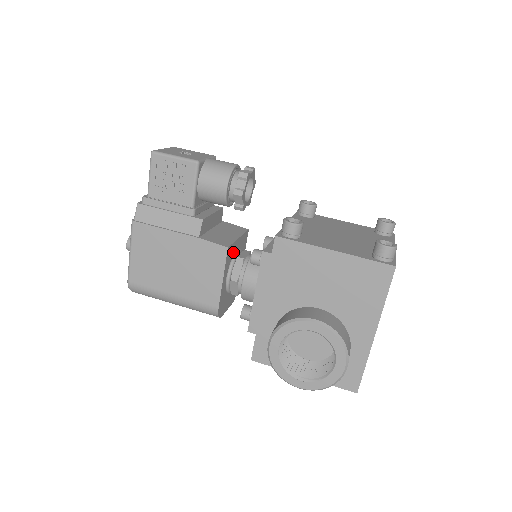
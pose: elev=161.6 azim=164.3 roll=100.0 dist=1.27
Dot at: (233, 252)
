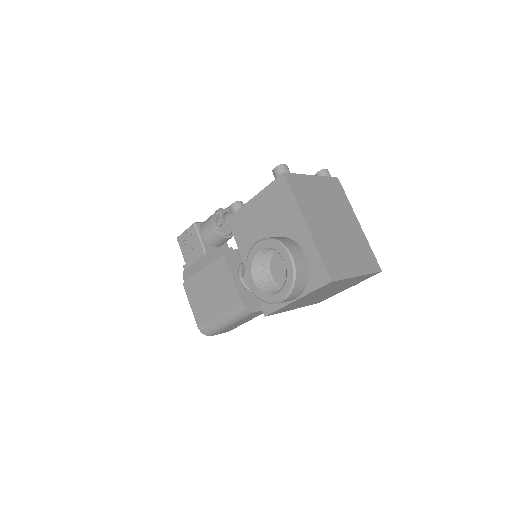
Dot at: (239, 262)
